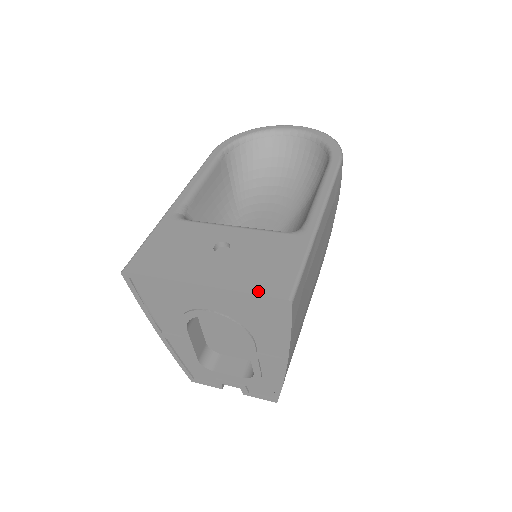
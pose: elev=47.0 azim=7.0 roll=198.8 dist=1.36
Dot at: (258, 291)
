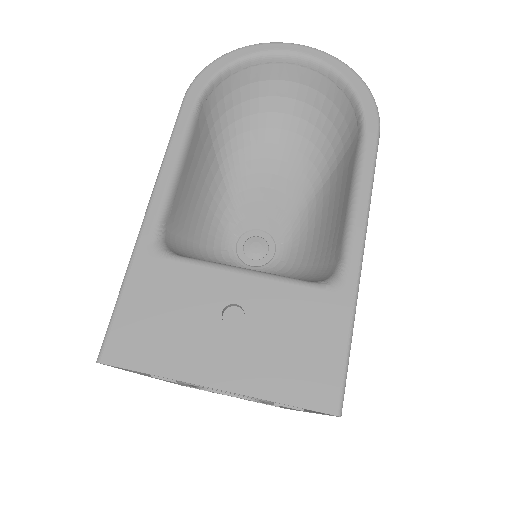
Dot at: (296, 400)
